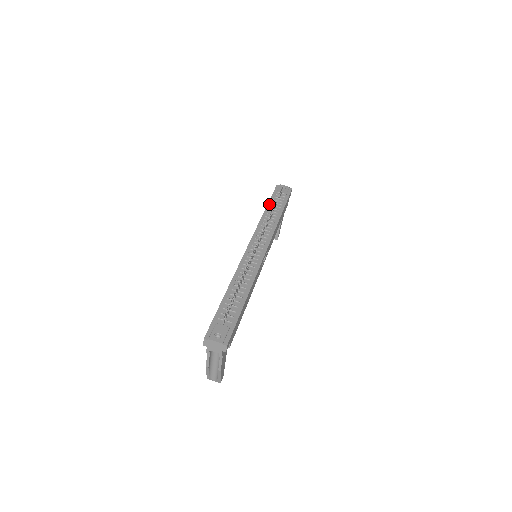
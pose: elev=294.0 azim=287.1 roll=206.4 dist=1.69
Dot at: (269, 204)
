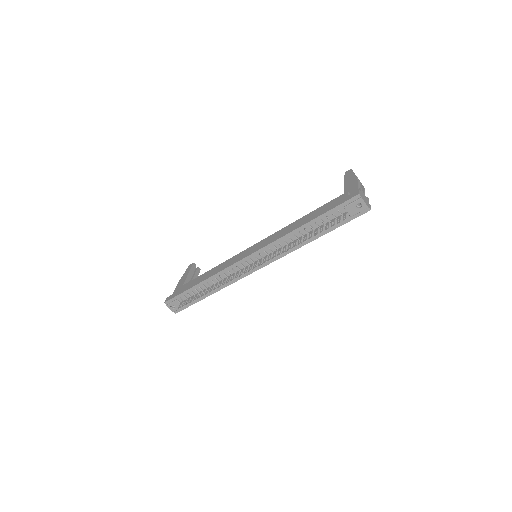
Dot at: (316, 220)
